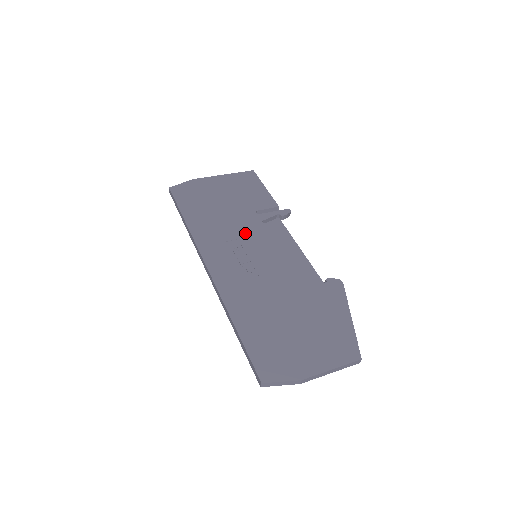
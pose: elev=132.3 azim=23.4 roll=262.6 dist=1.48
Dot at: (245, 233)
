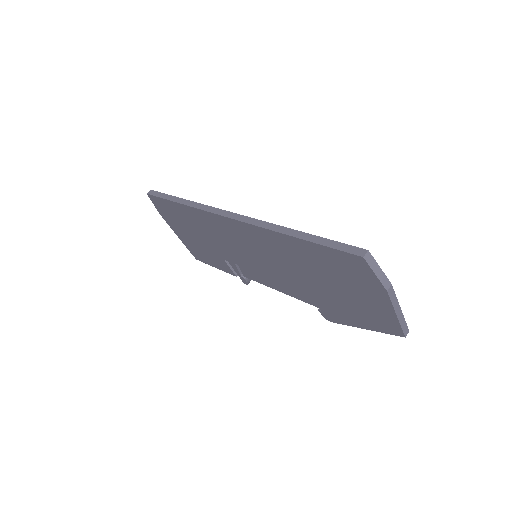
Dot at: occluded
